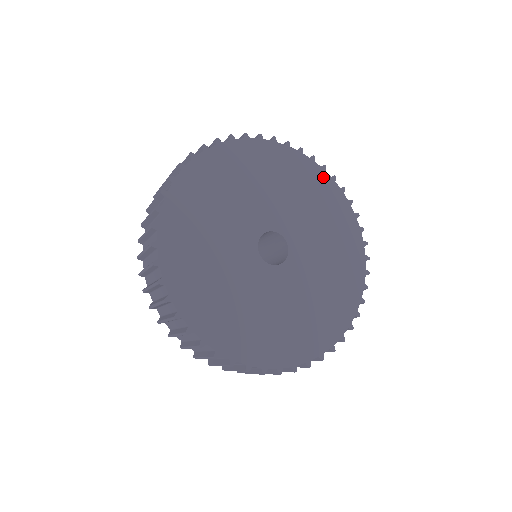
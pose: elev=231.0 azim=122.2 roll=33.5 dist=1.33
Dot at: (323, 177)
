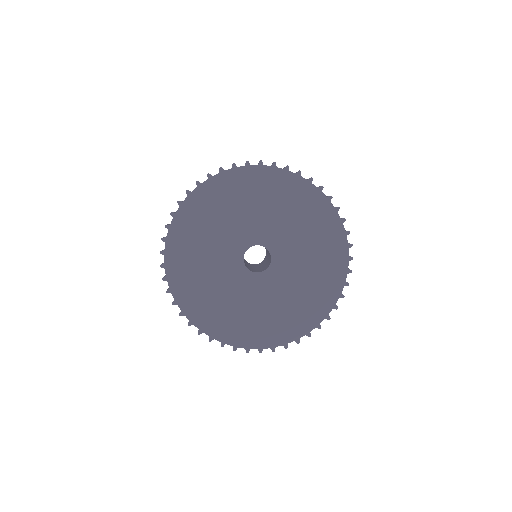
Dot at: (288, 178)
